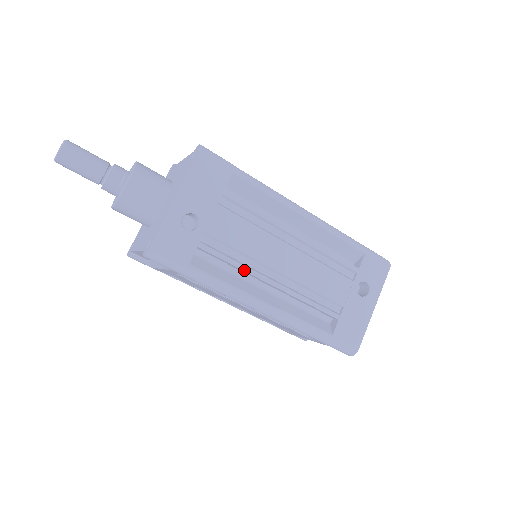
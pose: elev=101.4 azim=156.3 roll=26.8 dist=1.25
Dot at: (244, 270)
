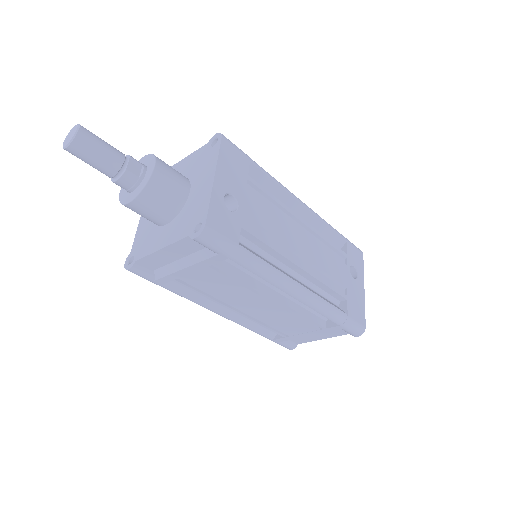
Dot at: (278, 252)
